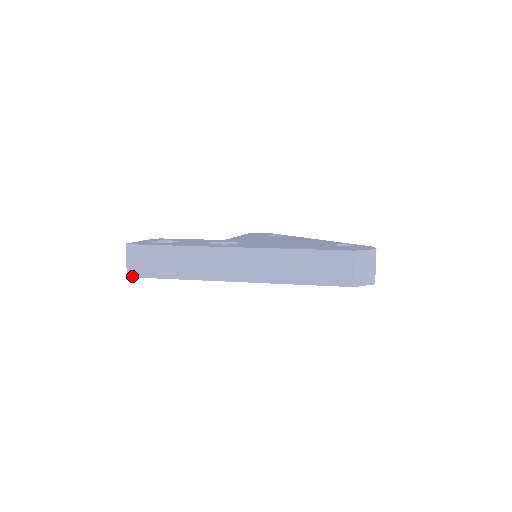
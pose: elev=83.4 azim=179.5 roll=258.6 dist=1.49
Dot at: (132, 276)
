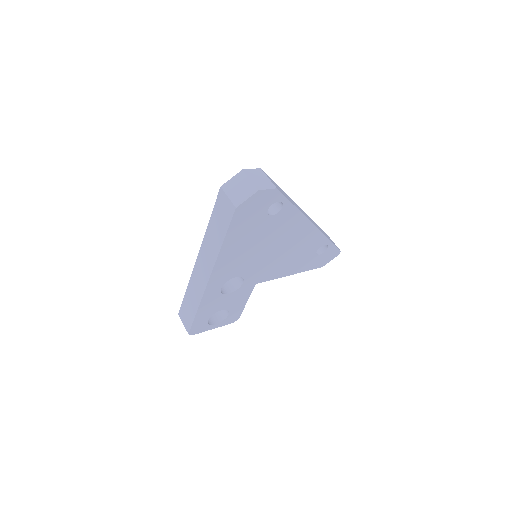
Dot at: (188, 332)
